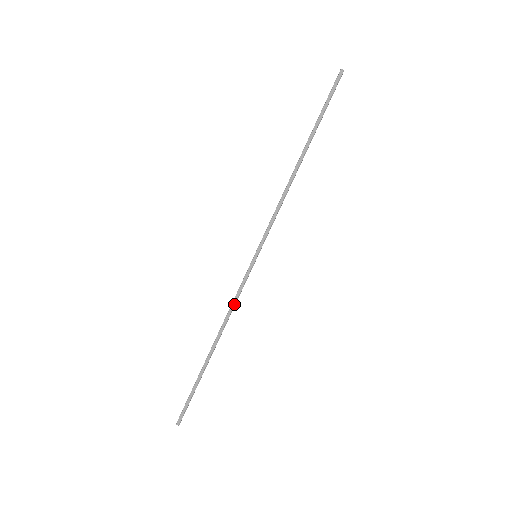
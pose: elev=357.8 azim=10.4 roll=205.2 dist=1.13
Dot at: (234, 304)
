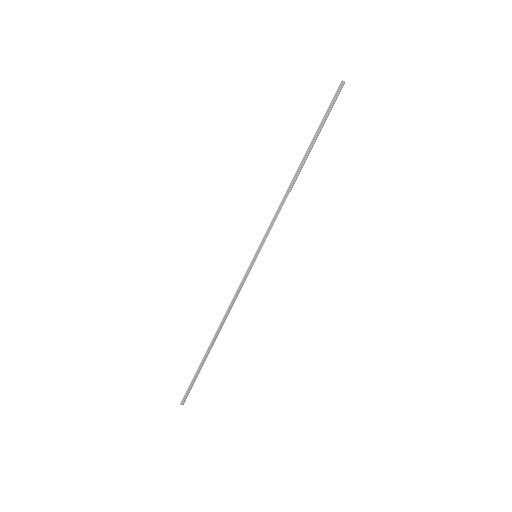
Dot at: (234, 299)
